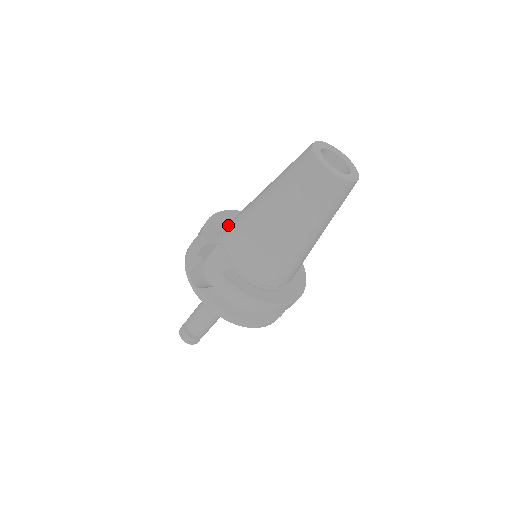
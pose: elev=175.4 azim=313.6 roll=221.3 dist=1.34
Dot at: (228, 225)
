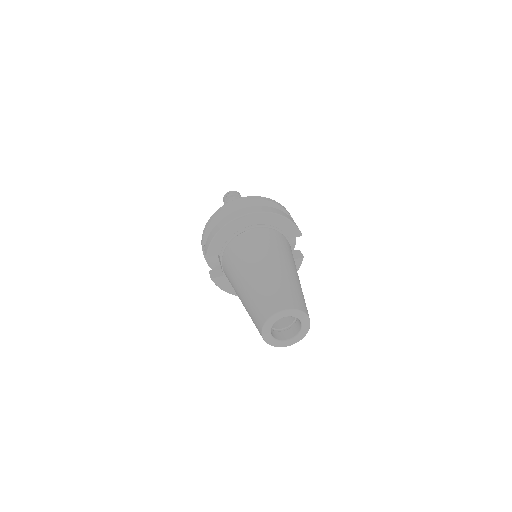
Dot at: (230, 249)
